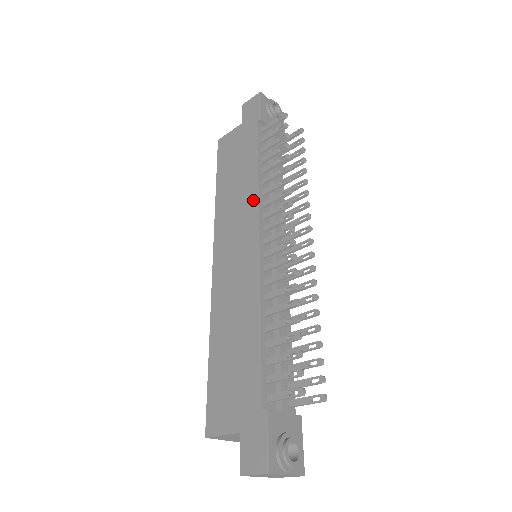
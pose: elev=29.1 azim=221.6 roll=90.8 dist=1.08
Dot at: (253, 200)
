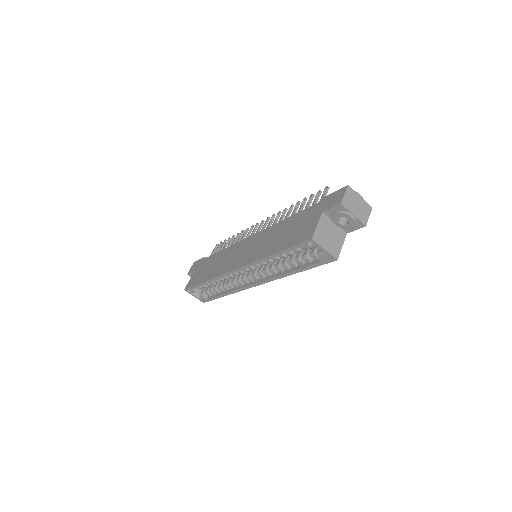
Dot at: (232, 247)
